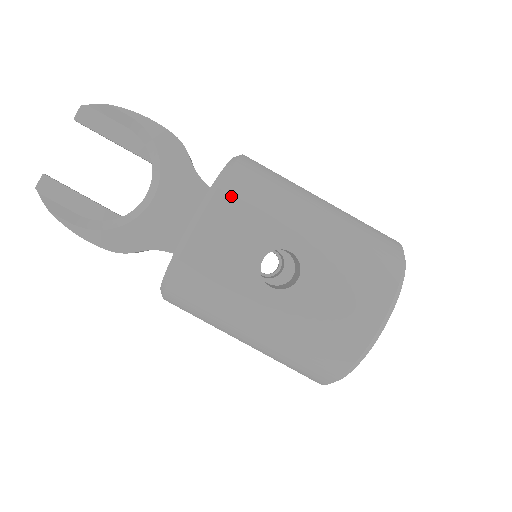
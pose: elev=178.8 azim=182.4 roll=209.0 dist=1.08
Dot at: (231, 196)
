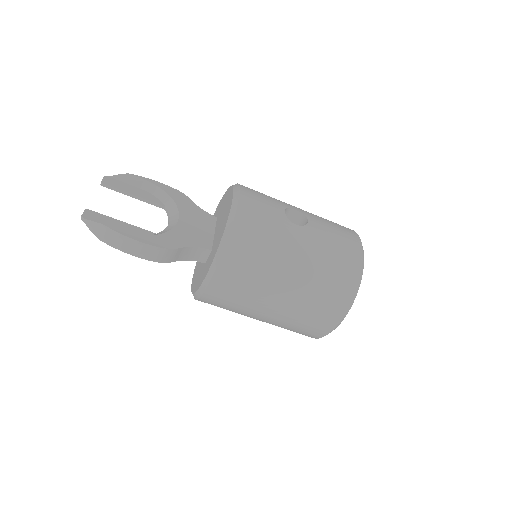
Dot at: (248, 188)
